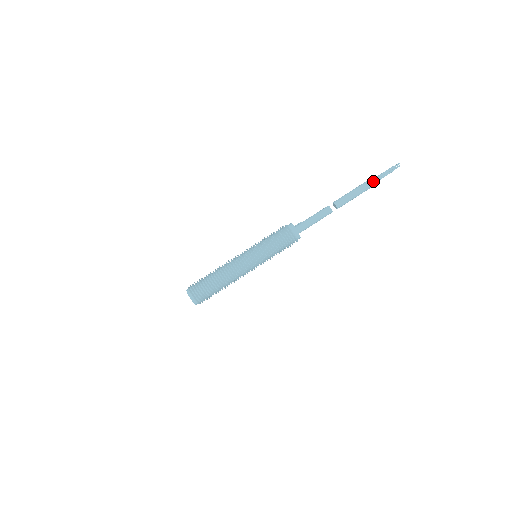
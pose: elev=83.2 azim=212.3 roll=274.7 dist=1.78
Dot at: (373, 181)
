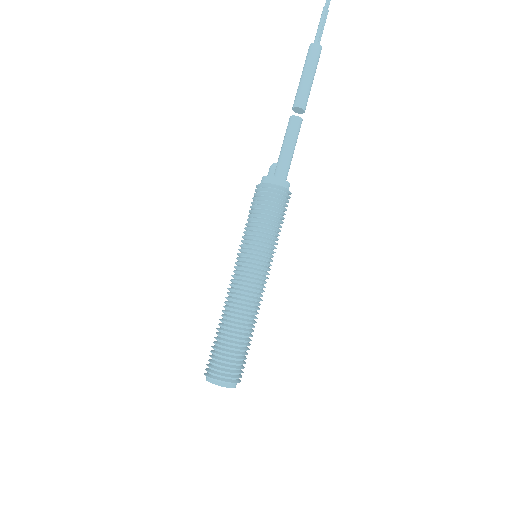
Dot at: (317, 42)
